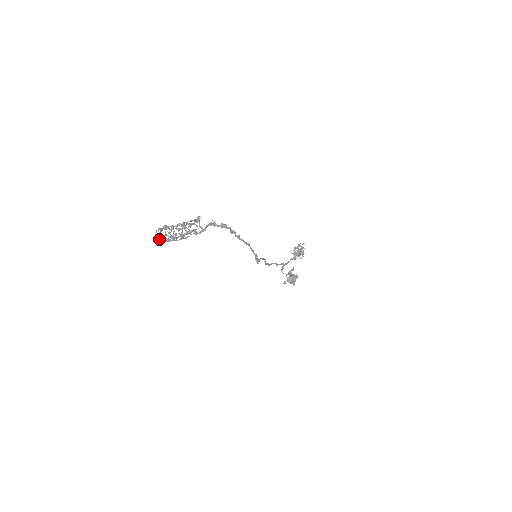
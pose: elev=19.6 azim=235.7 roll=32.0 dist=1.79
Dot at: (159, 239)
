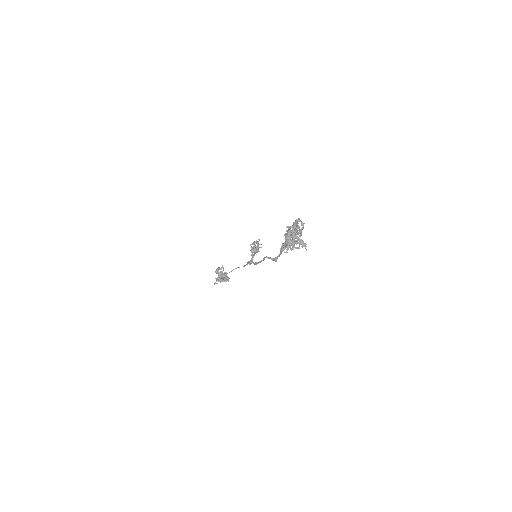
Dot at: occluded
